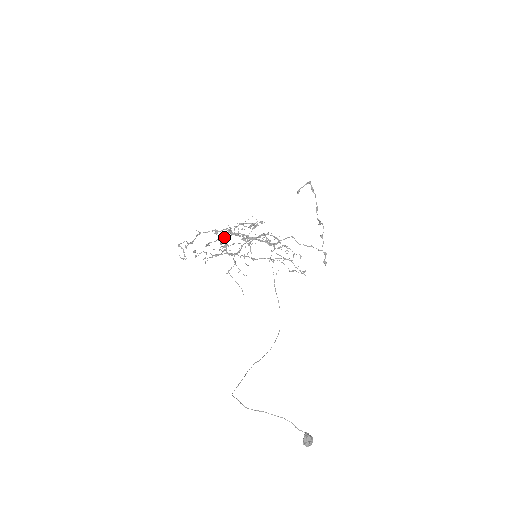
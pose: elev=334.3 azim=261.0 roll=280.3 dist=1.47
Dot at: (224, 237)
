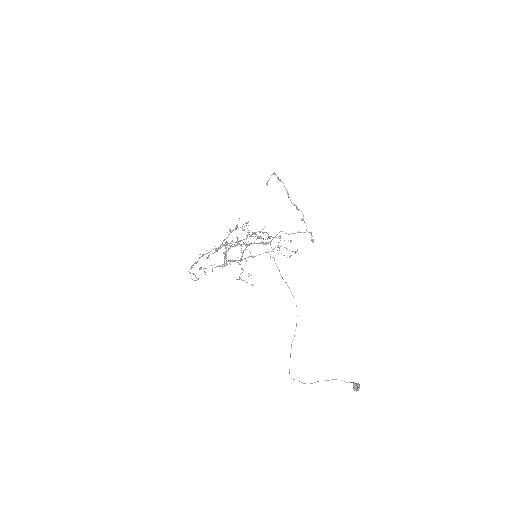
Dot at: occluded
